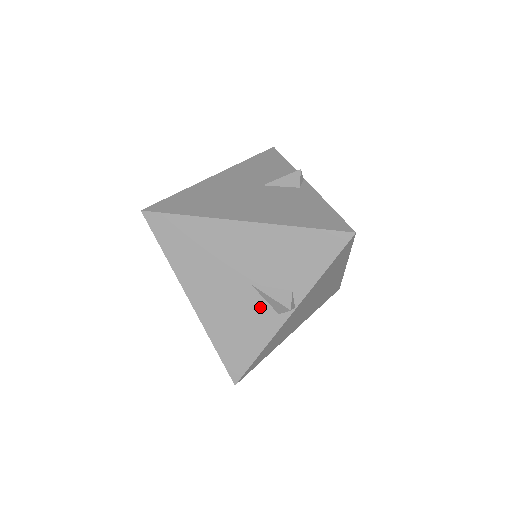
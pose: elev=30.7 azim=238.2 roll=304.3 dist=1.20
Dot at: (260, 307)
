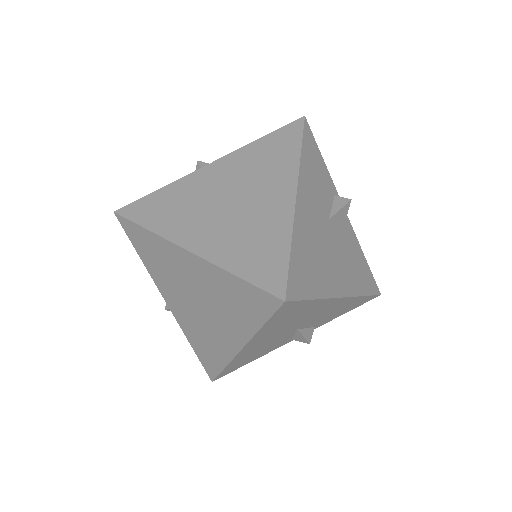
Dot at: (286, 339)
